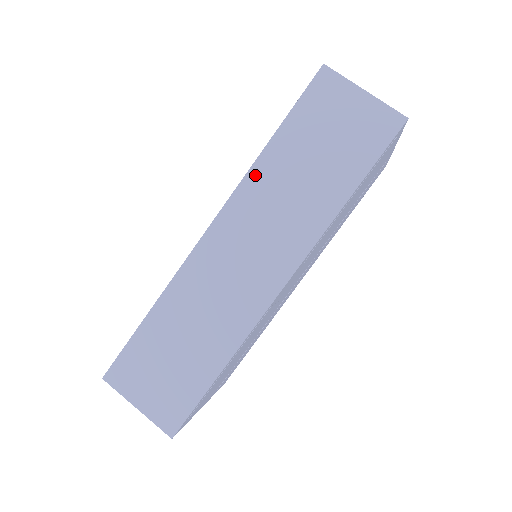
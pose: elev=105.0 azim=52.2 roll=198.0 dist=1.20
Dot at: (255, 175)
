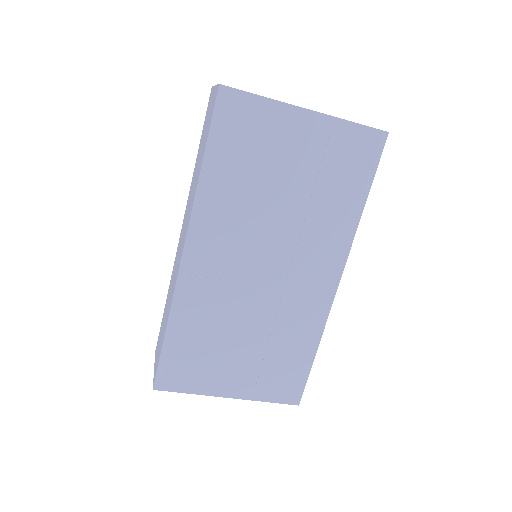
Dot at: occluded
